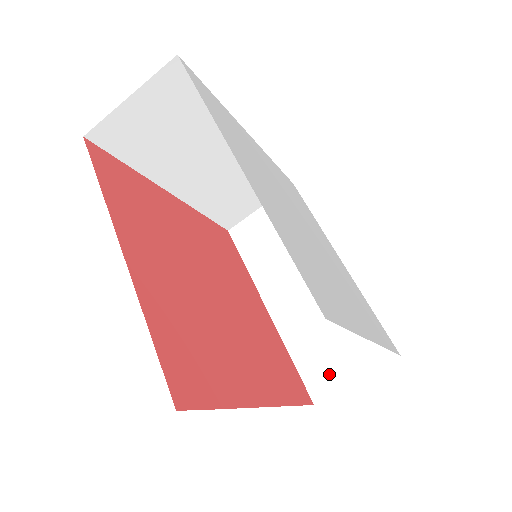
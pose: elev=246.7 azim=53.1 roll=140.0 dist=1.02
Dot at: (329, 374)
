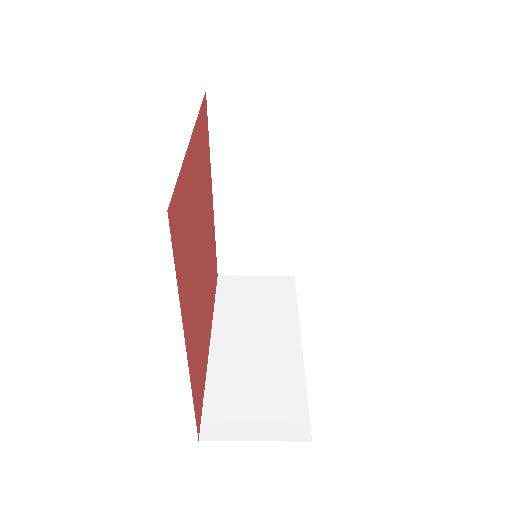
Dot at: (232, 422)
